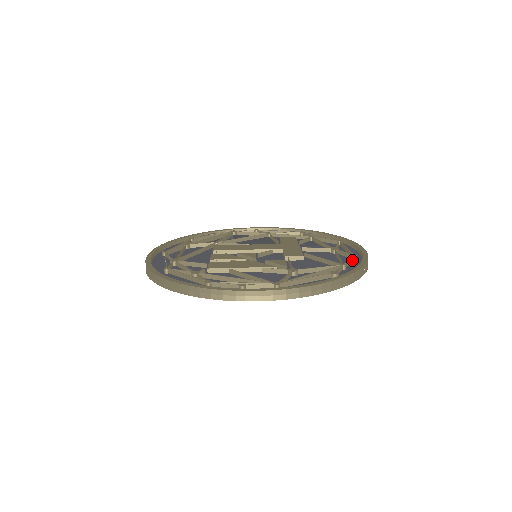
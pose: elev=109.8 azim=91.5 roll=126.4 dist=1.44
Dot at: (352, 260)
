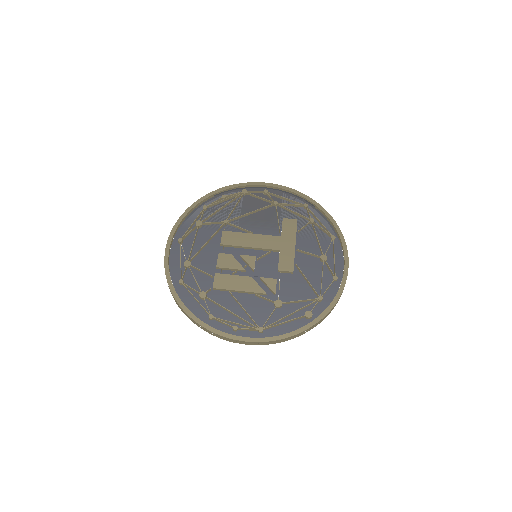
Dot at: (332, 283)
